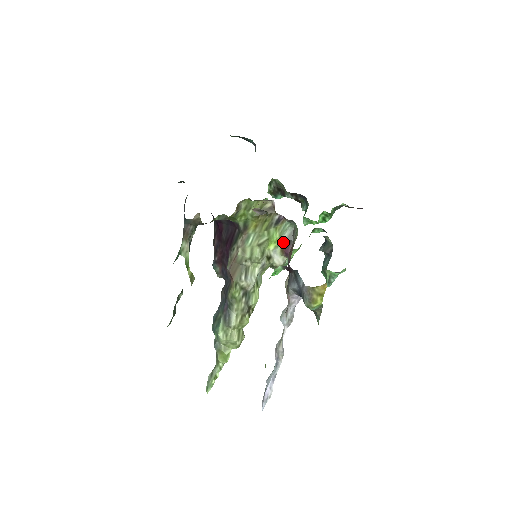
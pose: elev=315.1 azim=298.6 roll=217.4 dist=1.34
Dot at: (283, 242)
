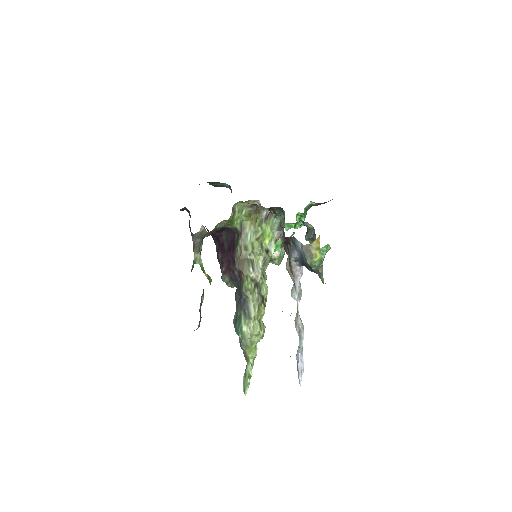
Dot at: (275, 234)
